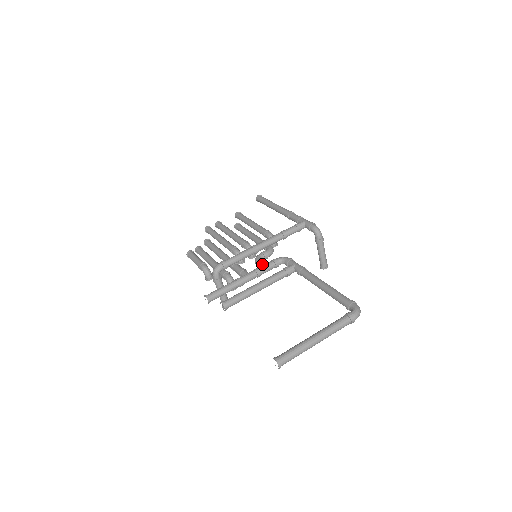
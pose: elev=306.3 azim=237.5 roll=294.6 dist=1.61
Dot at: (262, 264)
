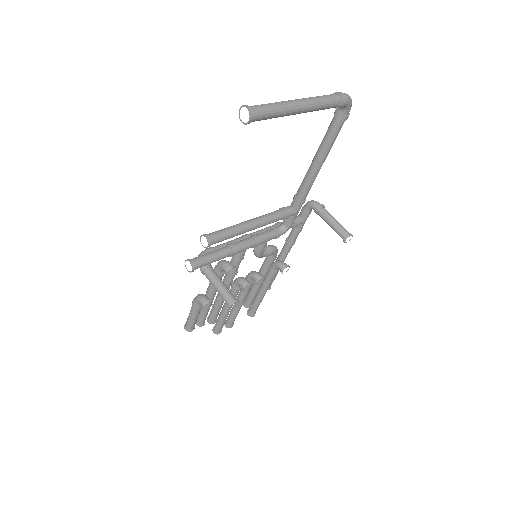
Dot at: occluded
